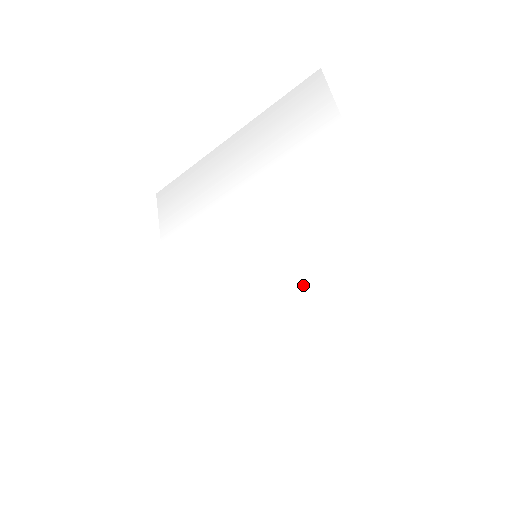
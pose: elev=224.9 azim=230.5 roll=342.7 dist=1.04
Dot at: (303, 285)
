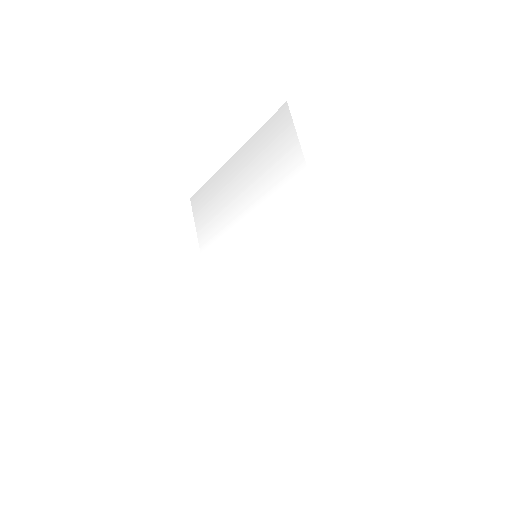
Dot at: (284, 280)
